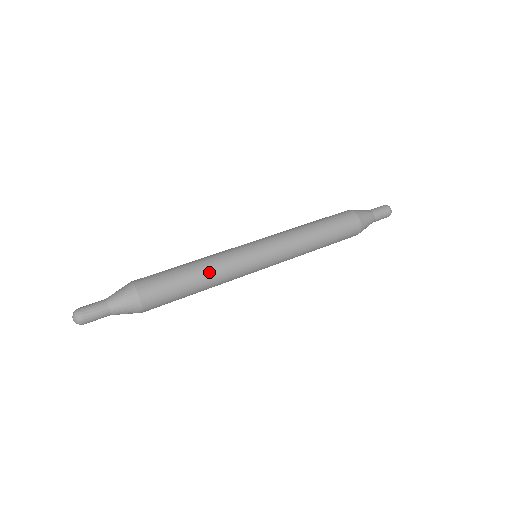
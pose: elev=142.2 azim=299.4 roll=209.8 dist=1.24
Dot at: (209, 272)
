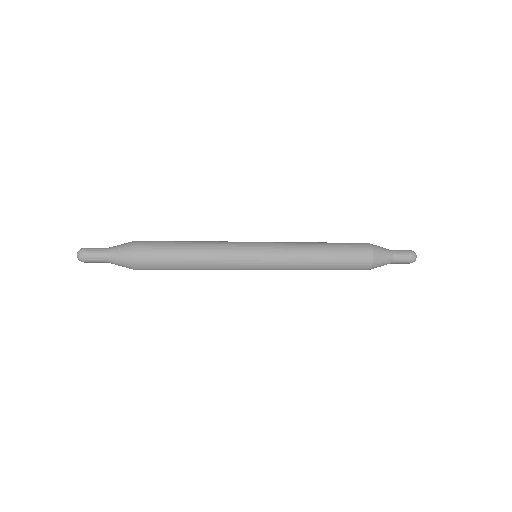
Dot at: (202, 252)
